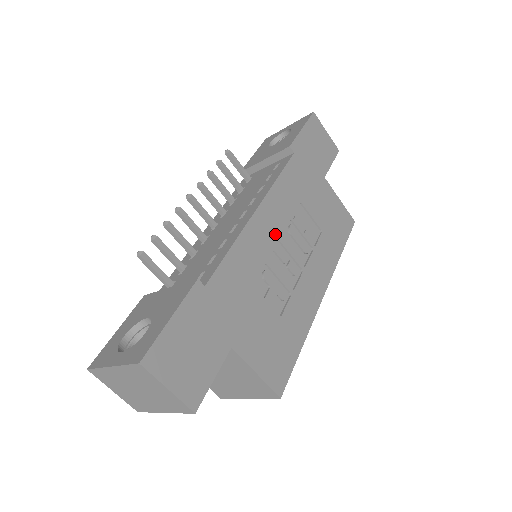
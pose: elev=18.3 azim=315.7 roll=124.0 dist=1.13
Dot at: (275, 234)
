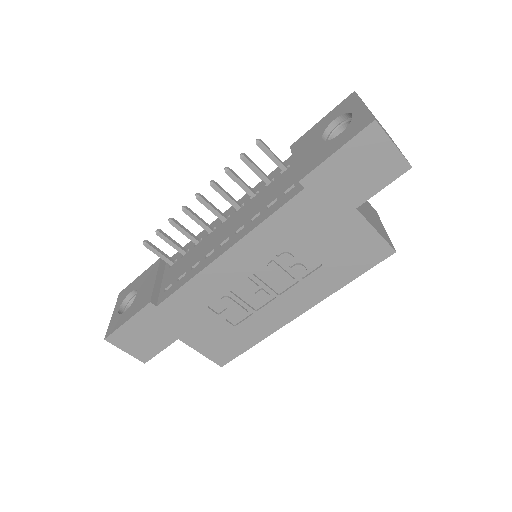
Dot at: (245, 271)
